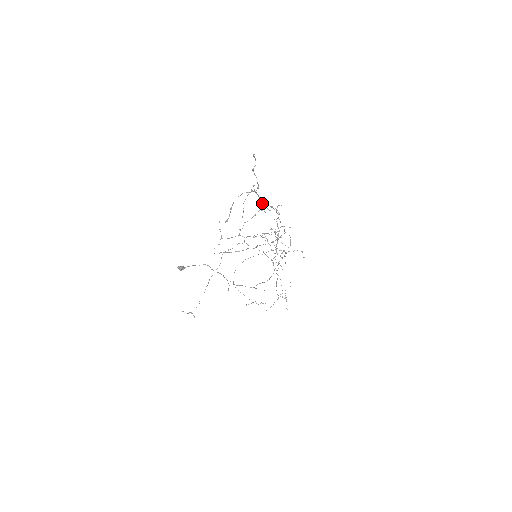
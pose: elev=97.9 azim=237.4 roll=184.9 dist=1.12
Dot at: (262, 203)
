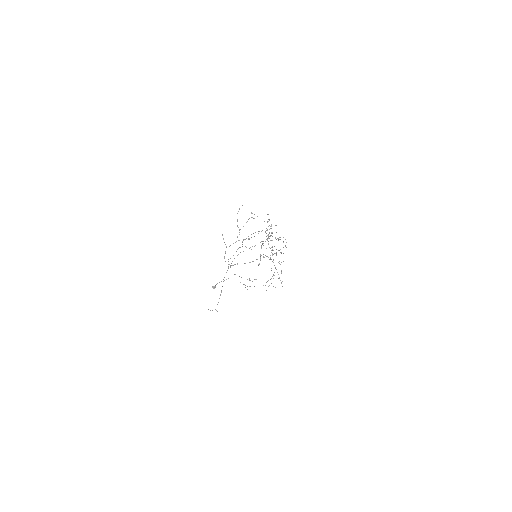
Dot at: (251, 212)
